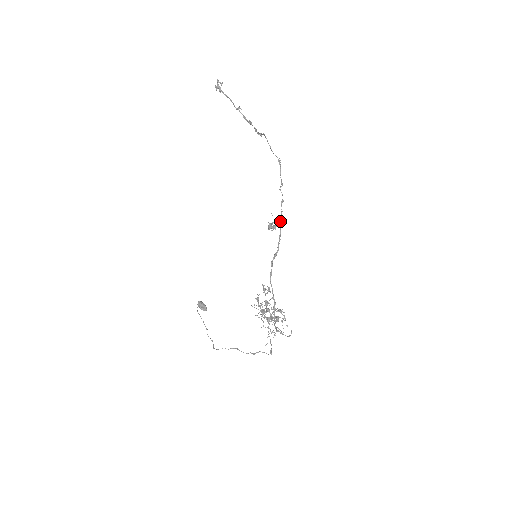
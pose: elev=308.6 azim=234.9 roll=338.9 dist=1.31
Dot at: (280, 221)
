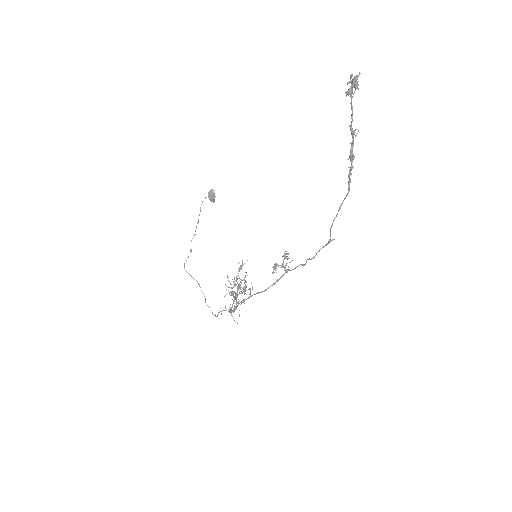
Dot at: (289, 270)
